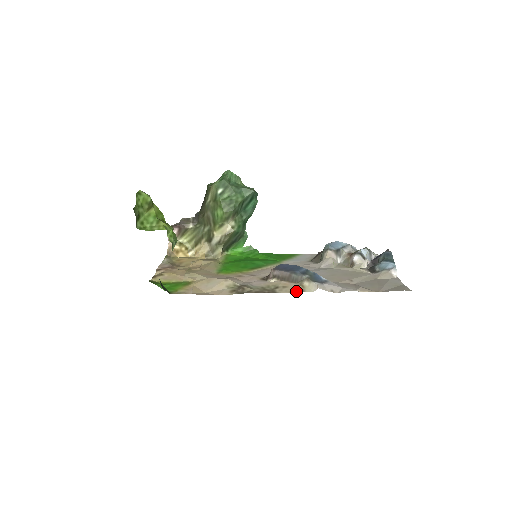
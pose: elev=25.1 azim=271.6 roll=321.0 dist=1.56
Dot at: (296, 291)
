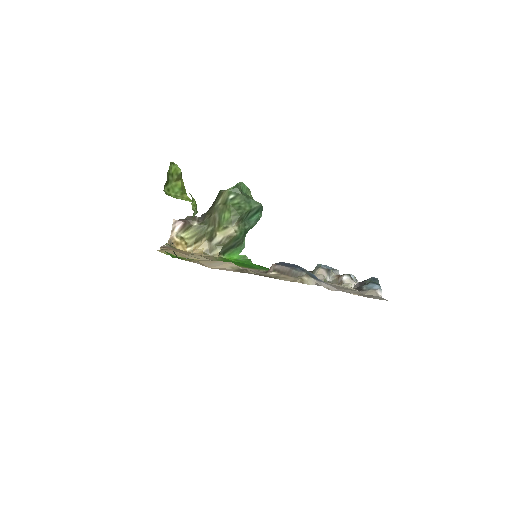
Dot at: (296, 281)
